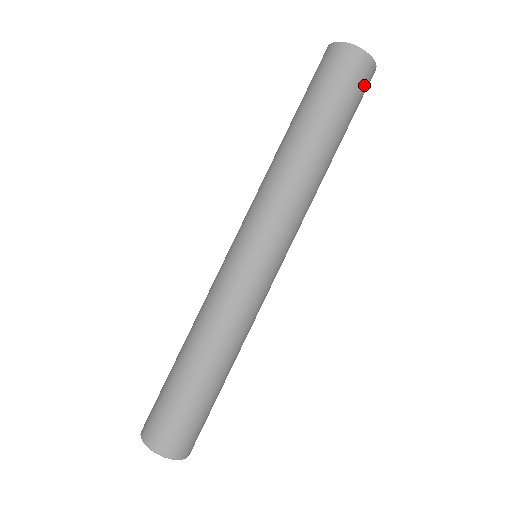
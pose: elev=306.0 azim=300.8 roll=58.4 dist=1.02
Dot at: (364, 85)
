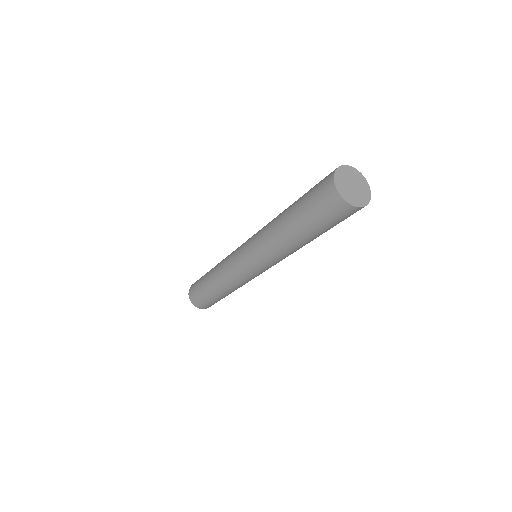
Dot at: (350, 215)
